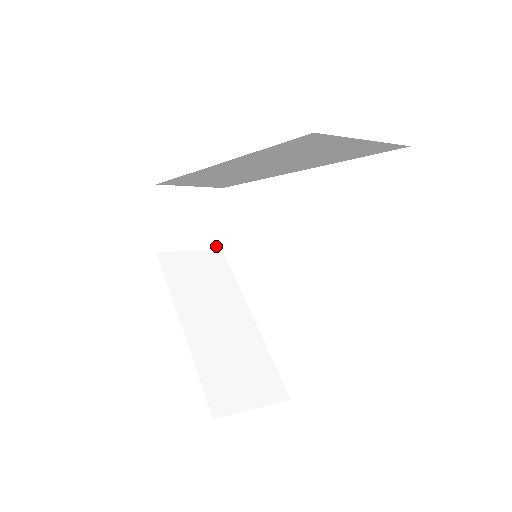
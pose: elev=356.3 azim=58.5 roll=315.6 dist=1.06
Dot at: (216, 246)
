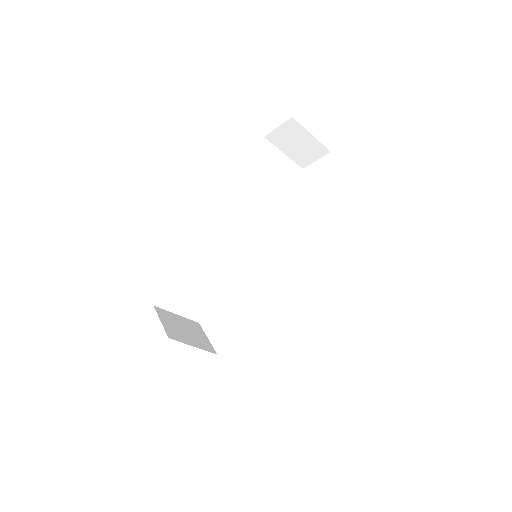
Dot at: (211, 351)
